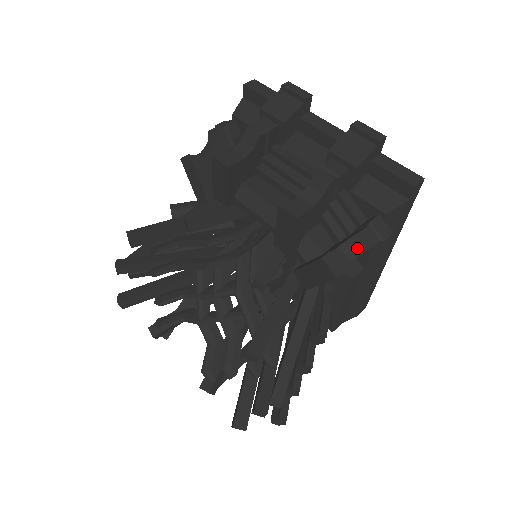
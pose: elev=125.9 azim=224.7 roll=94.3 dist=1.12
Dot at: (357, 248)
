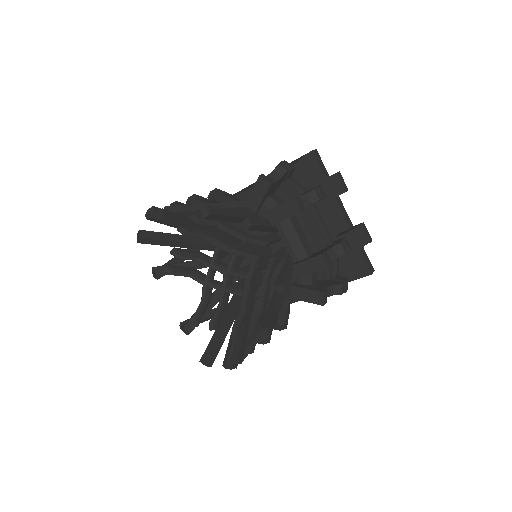
Dot at: (333, 291)
